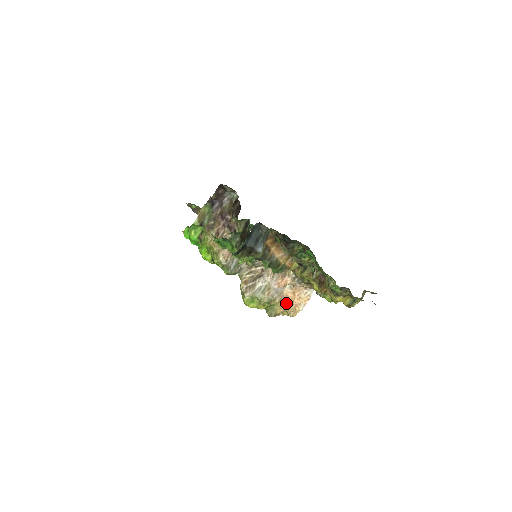
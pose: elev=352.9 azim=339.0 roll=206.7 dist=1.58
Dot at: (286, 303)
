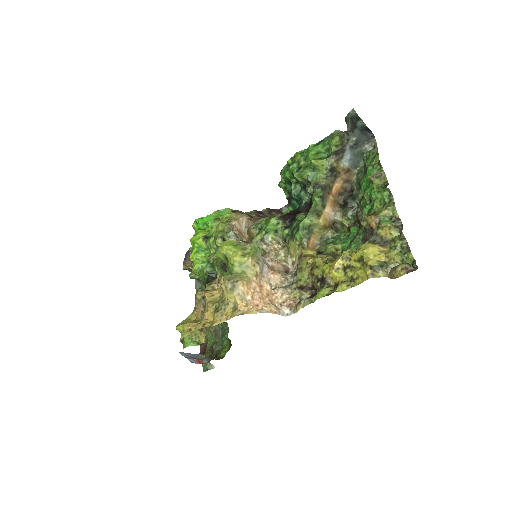
Dot at: (254, 289)
